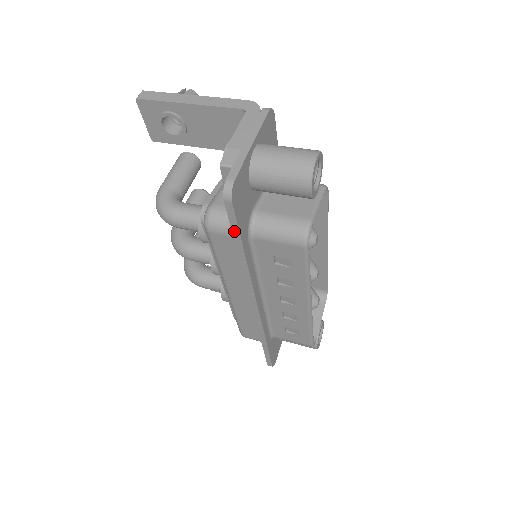
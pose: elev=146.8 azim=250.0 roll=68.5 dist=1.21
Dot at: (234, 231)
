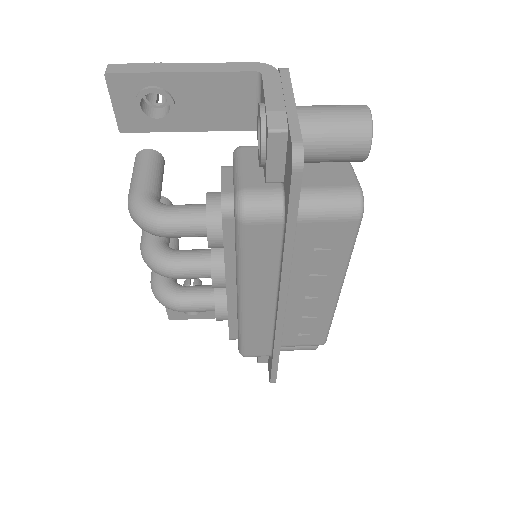
Dot at: (291, 212)
